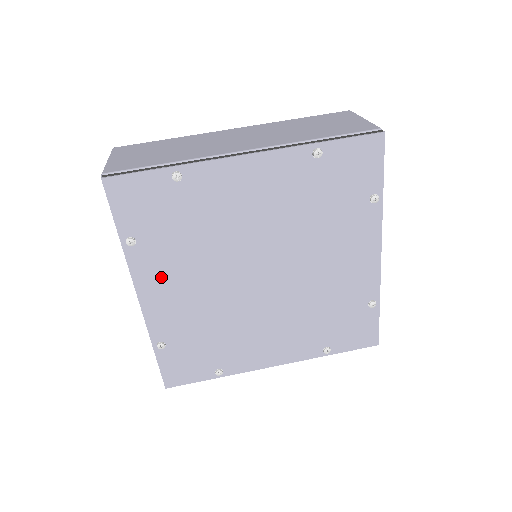
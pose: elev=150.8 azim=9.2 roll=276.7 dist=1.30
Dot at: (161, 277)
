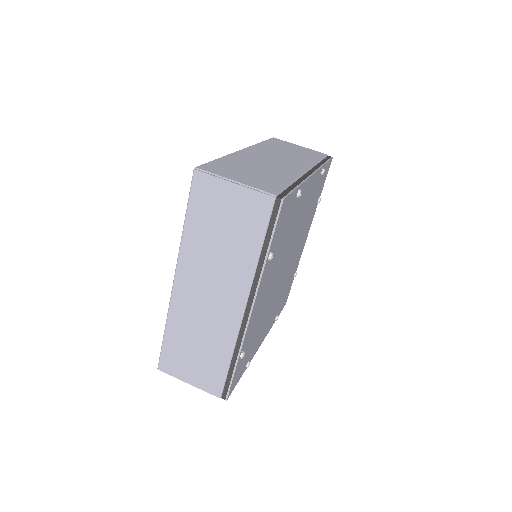
Dot at: (264, 285)
